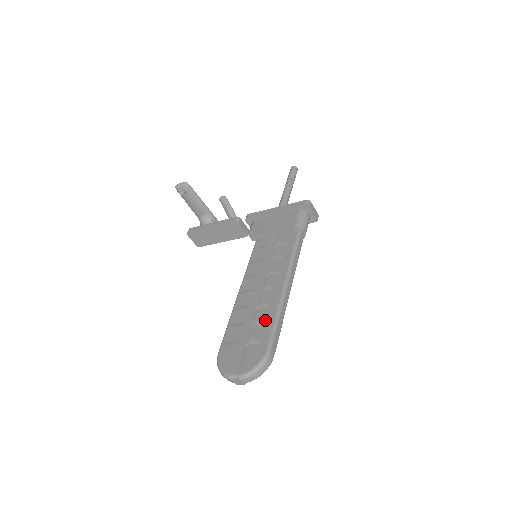
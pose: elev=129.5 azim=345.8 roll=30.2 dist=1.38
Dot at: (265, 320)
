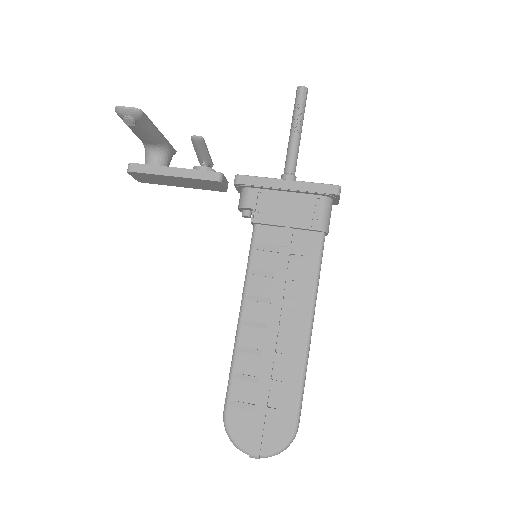
Dot at: (287, 381)
